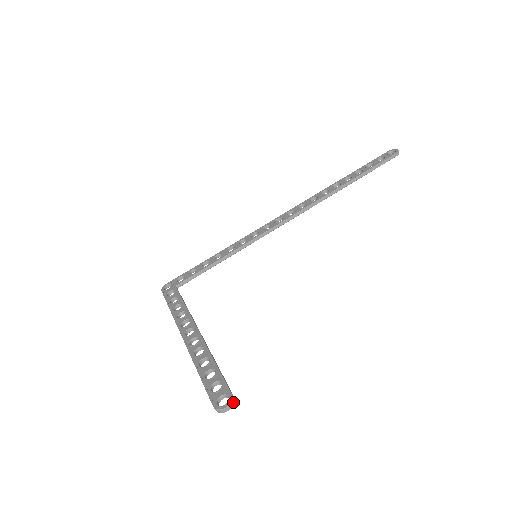
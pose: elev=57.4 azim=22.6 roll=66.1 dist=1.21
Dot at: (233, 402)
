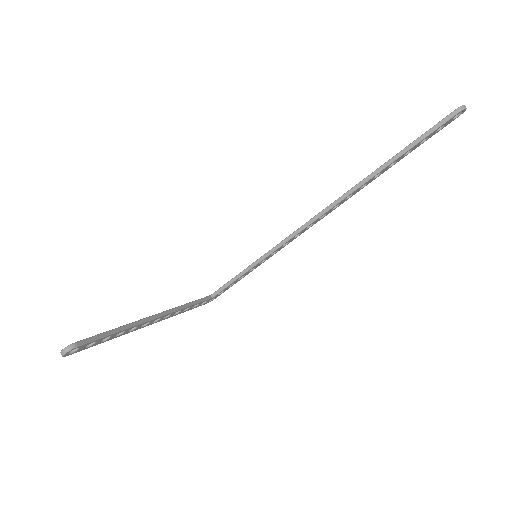
Dot at: (70, 347)
